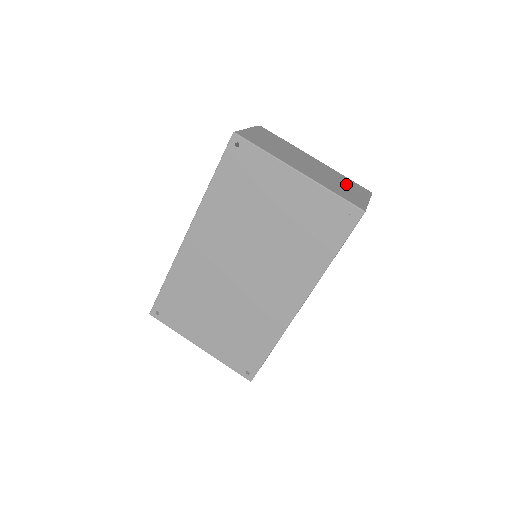
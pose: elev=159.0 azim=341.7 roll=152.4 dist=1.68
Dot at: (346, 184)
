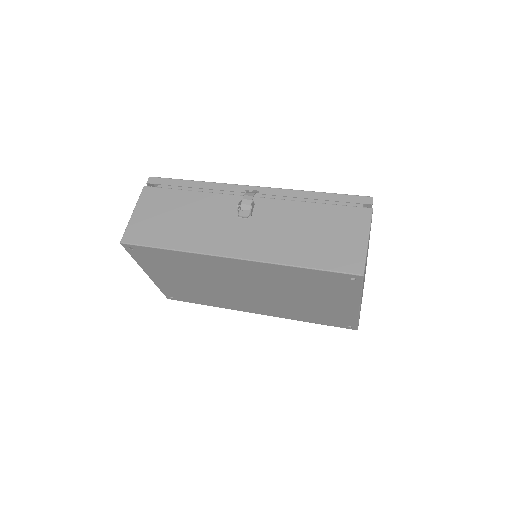
Dot at: occluded
